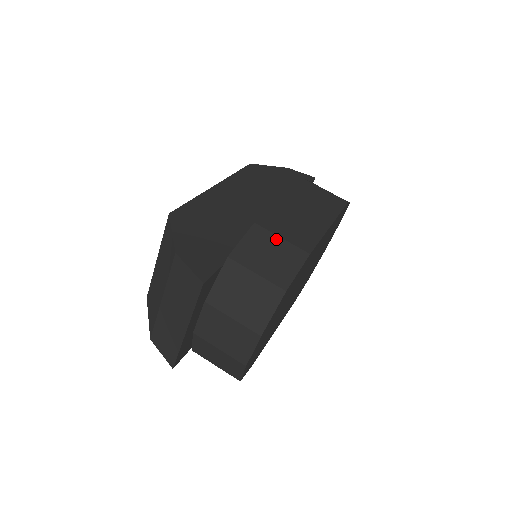
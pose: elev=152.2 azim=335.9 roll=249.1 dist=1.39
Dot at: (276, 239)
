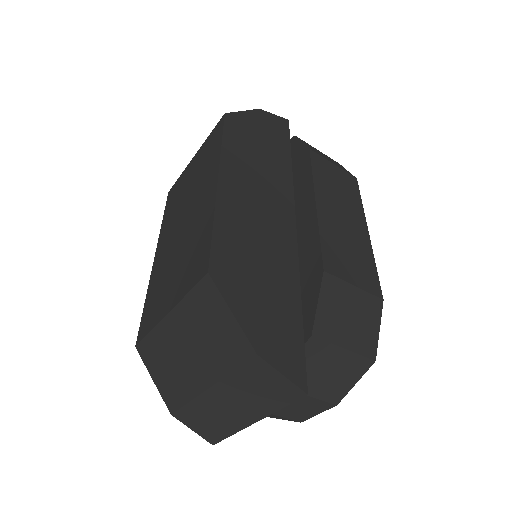
Dot at: (350, 289)
